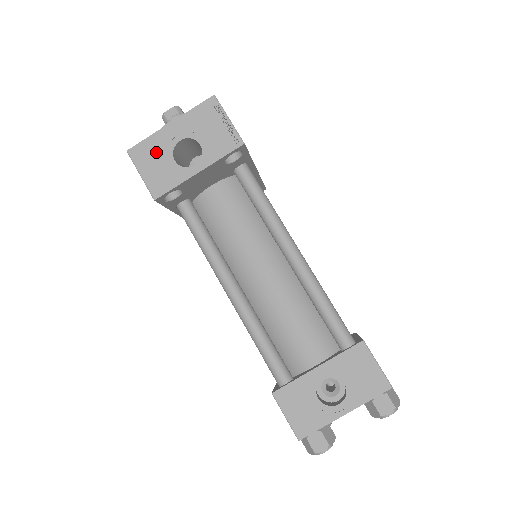
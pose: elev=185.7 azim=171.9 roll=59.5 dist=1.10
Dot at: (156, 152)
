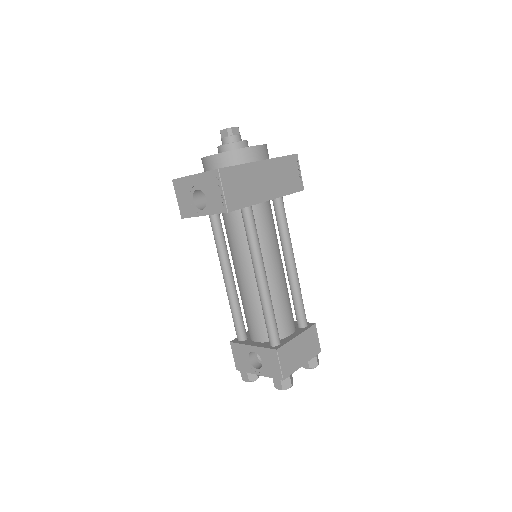
Dot at: (185, 190)
